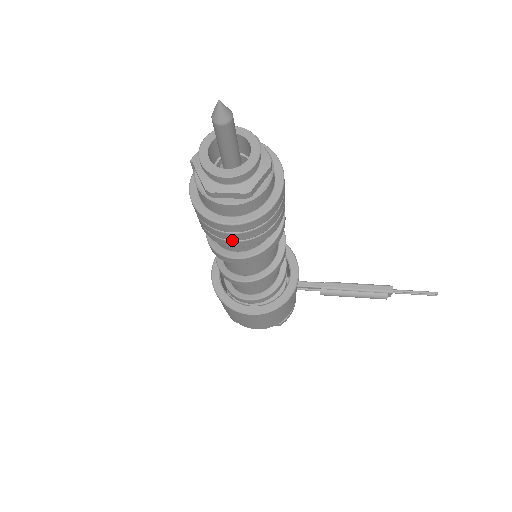
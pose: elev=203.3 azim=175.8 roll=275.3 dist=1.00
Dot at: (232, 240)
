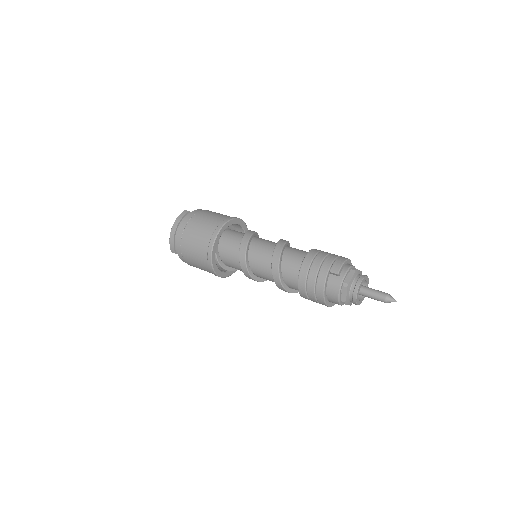
Dot at: (311, 300)
